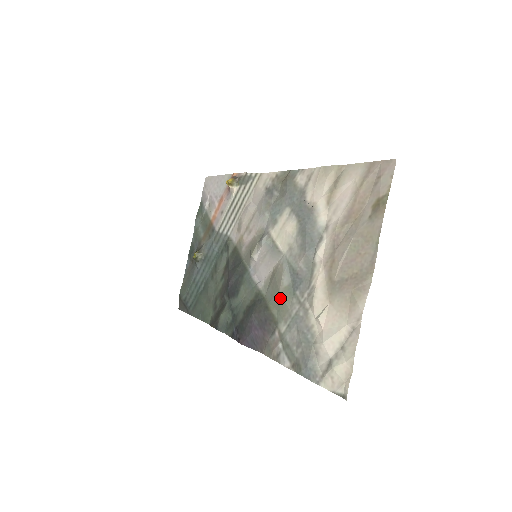
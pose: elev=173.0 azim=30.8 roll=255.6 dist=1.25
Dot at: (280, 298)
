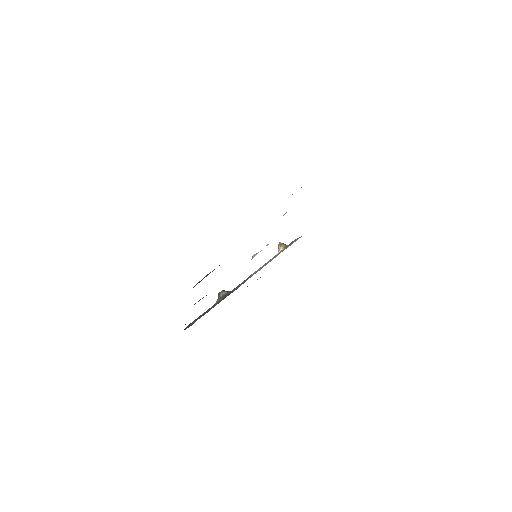
Dot at: occluded
